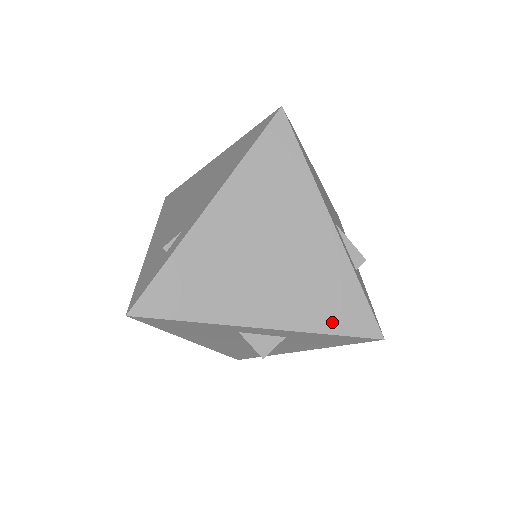
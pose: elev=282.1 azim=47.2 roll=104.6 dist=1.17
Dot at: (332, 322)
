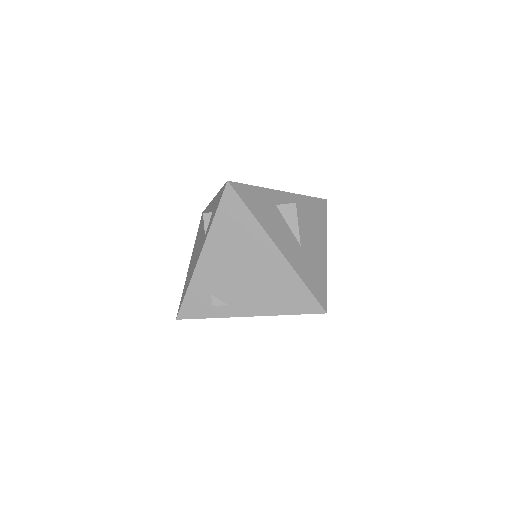
Dot at: occluded
